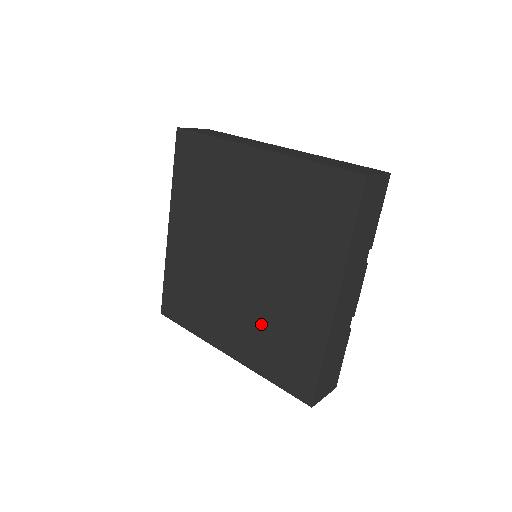
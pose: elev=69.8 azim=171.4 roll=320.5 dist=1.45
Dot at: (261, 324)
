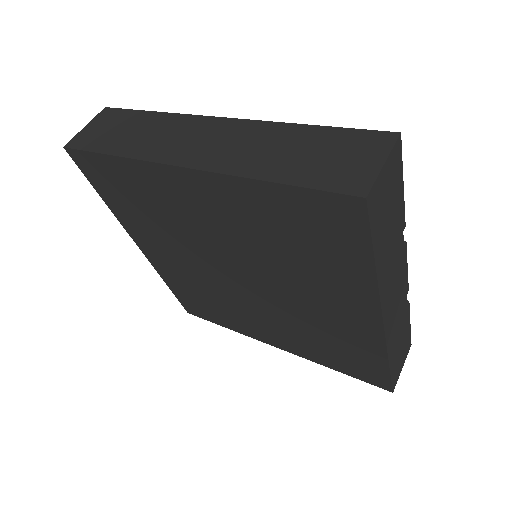
Dot at: (299, 331)
